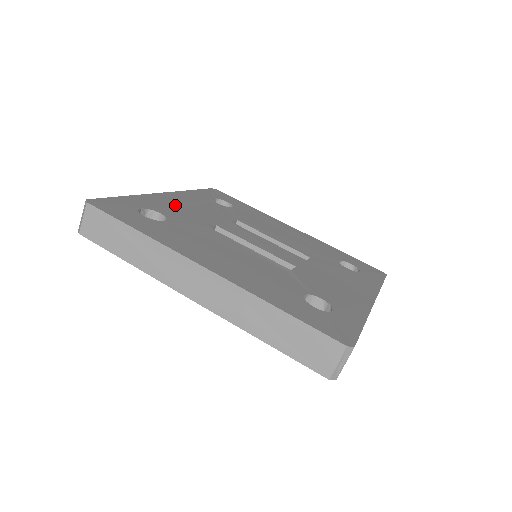
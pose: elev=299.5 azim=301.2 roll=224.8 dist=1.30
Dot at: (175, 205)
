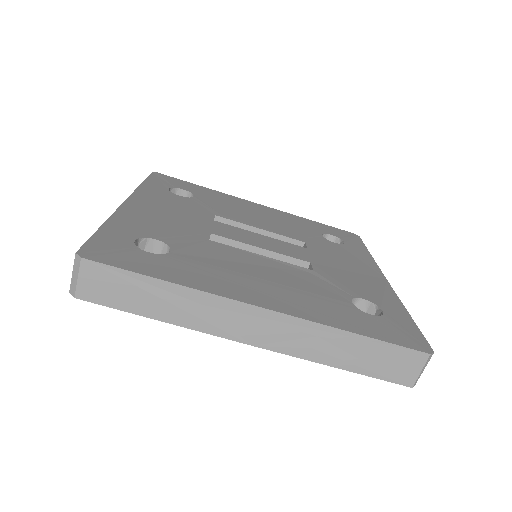
Dot at: (153, 218)
